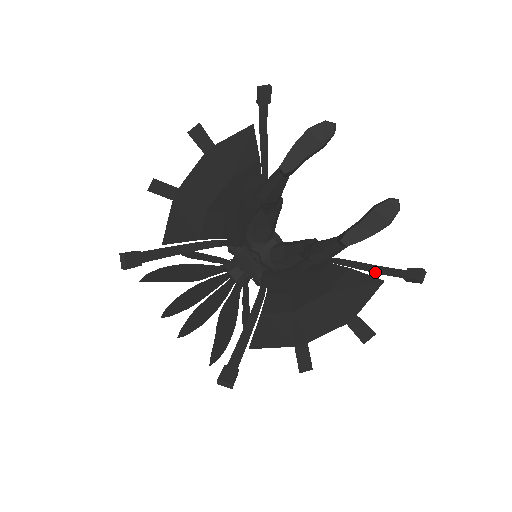
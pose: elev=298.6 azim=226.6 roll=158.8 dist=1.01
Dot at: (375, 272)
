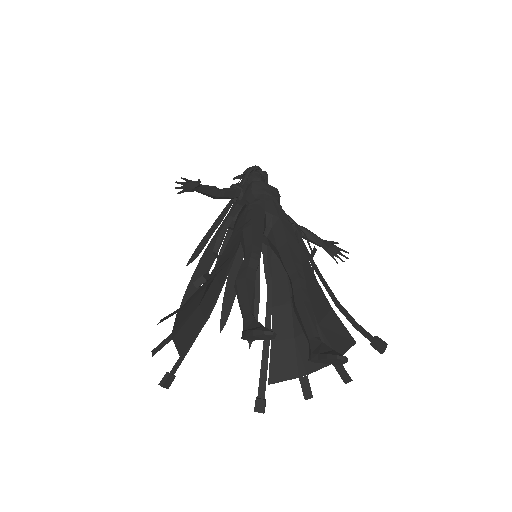
Dot at: (351, 323)
